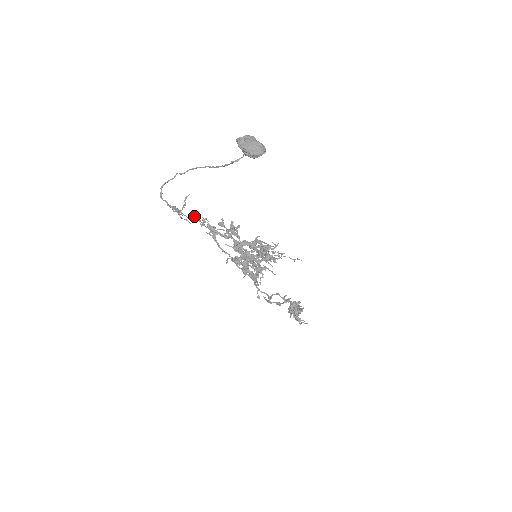
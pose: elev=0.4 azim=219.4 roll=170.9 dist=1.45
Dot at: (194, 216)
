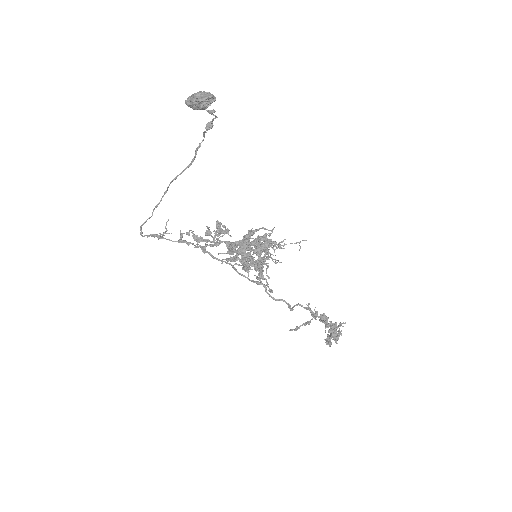
Dot at: (179, 240)
